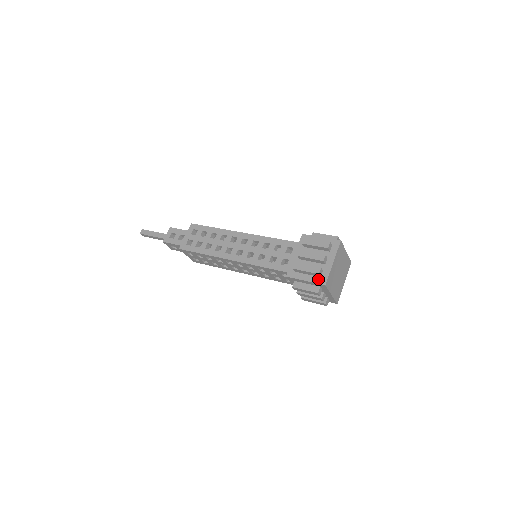
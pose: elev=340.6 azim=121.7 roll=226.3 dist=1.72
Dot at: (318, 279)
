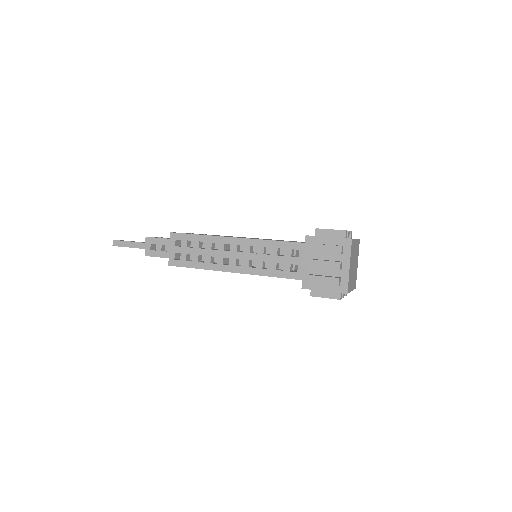
Dot at: (343, 237)
